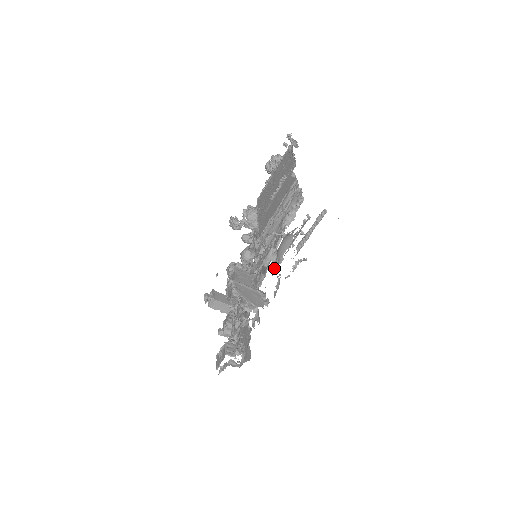
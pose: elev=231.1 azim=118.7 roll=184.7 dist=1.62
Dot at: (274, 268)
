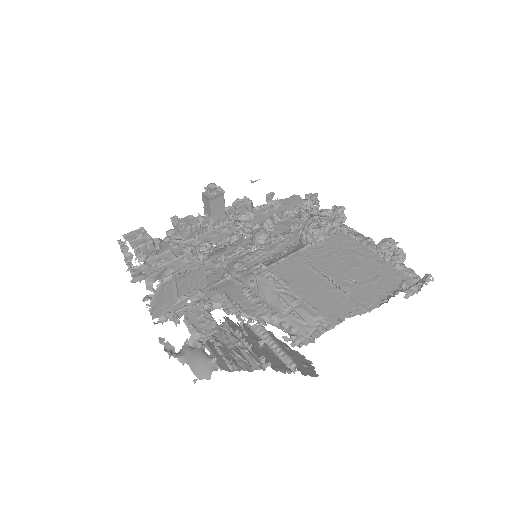
Dot at: occluded
